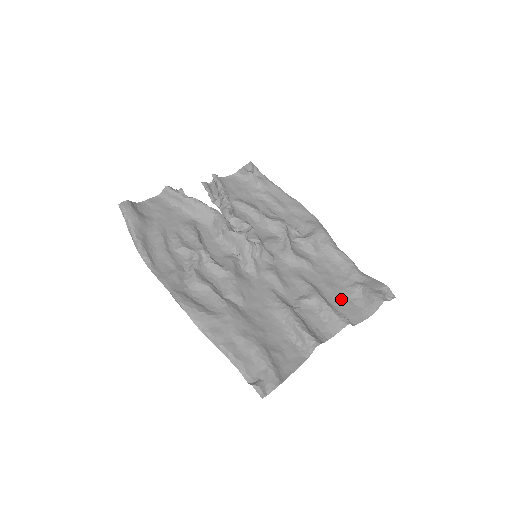
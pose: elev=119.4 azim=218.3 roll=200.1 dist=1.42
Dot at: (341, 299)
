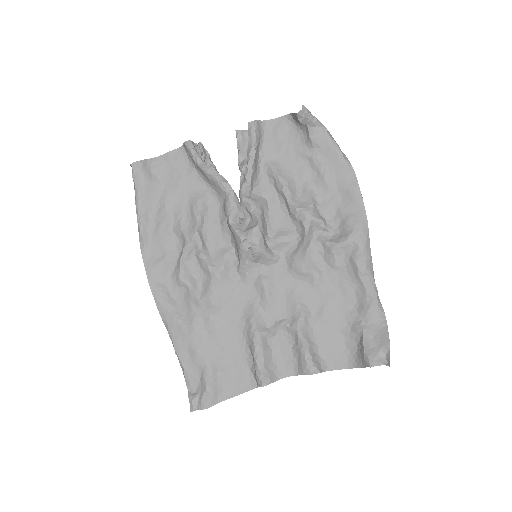
Dot at: (332, 335)
